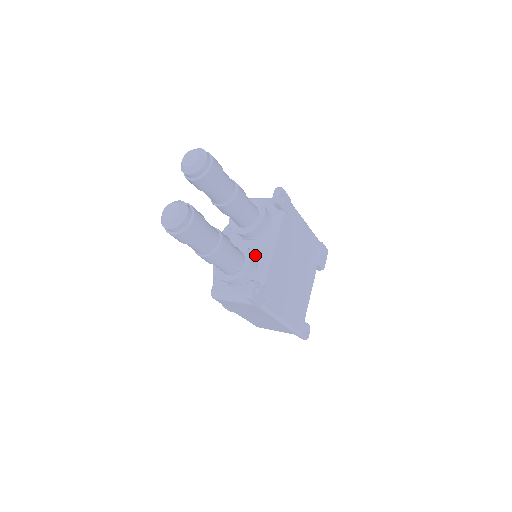
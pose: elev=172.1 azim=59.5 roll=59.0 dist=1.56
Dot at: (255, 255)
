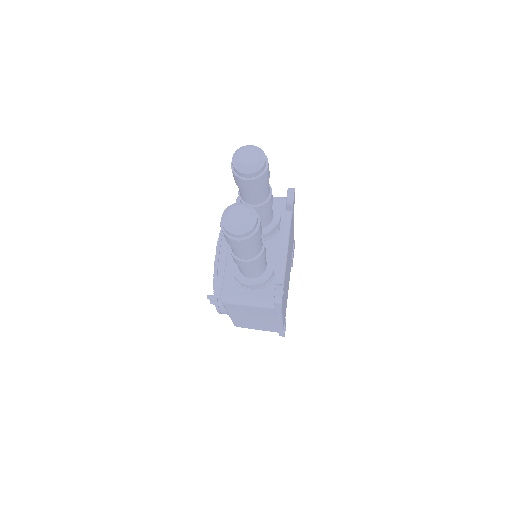
Dot at: occluded
